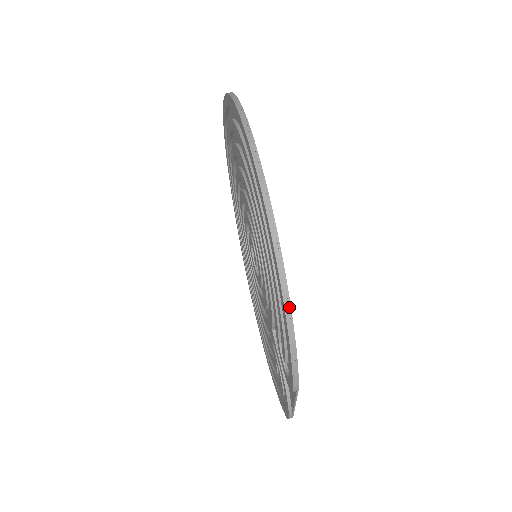
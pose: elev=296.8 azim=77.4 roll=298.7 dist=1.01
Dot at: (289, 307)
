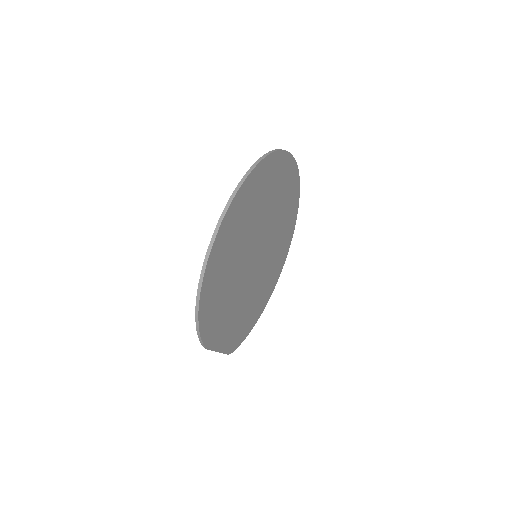
Dot at: (197, 316)
